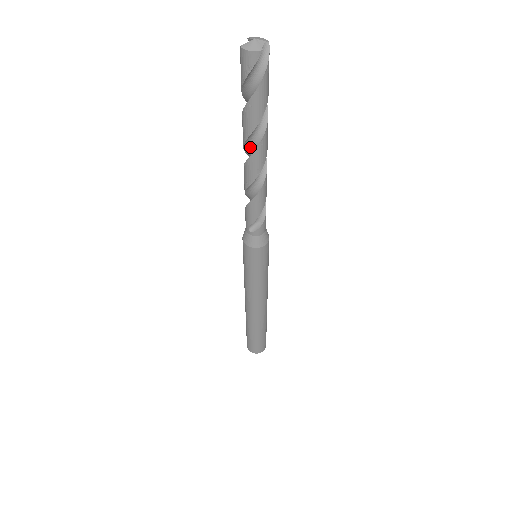
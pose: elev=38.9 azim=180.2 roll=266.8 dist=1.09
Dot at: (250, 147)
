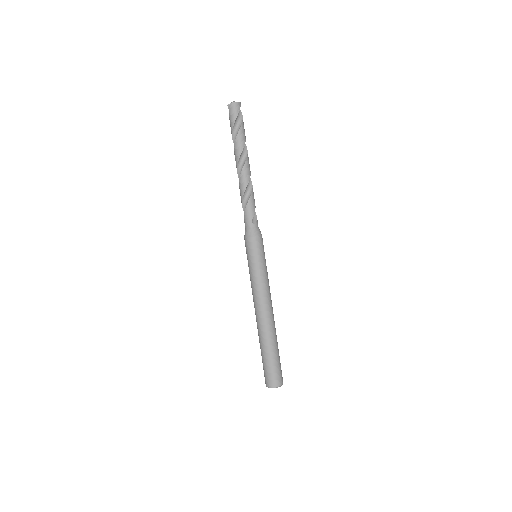
Dot at: (242, 160)
